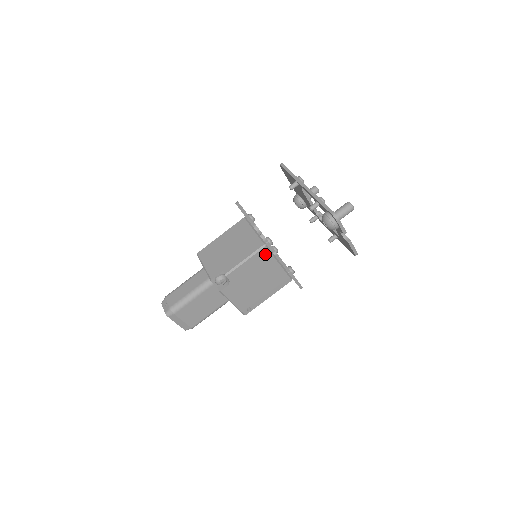
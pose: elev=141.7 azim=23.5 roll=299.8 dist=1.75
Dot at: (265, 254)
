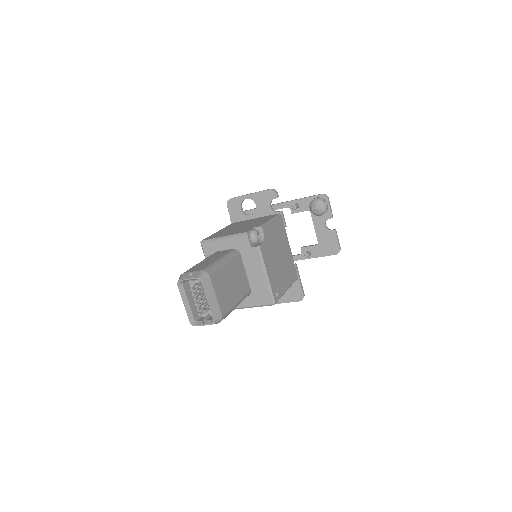
Dot at: (281, 225)
